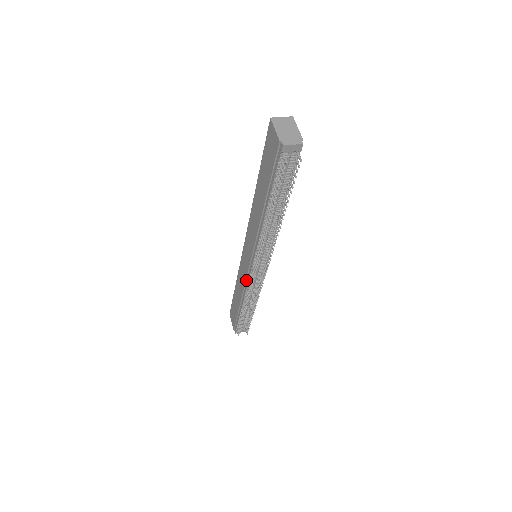
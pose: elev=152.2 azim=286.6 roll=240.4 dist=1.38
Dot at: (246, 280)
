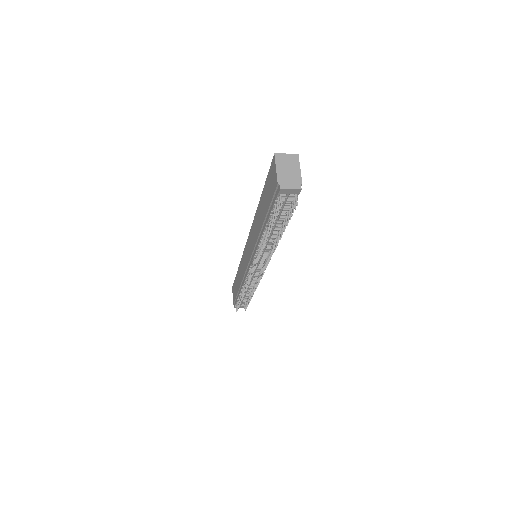
Dot at: (245, 274)
